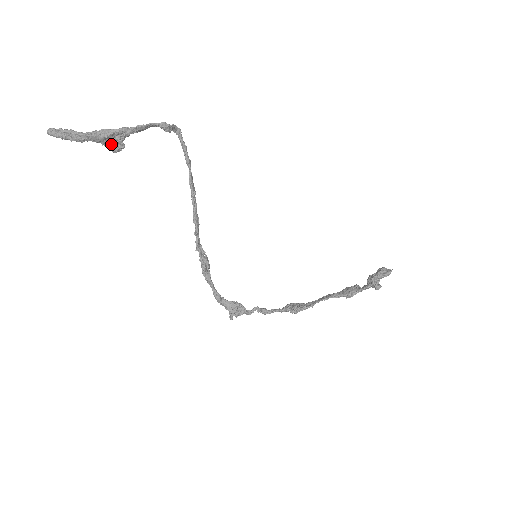
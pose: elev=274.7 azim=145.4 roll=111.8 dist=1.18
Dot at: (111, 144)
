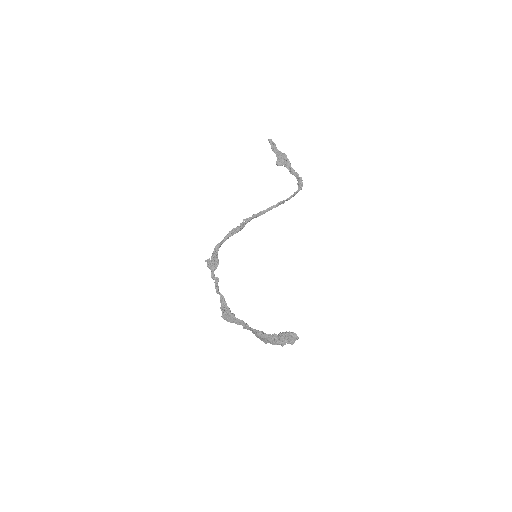
Dot at: (280, 160)
